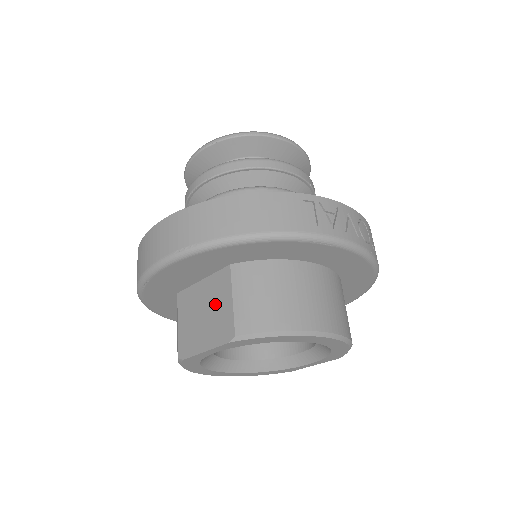
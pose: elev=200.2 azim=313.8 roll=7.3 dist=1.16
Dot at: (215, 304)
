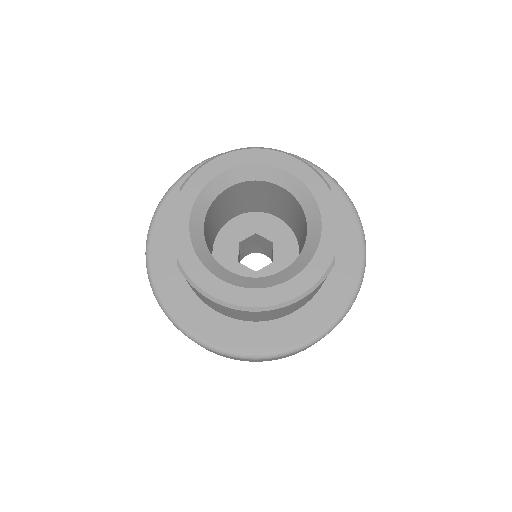
Dot at: occluded
